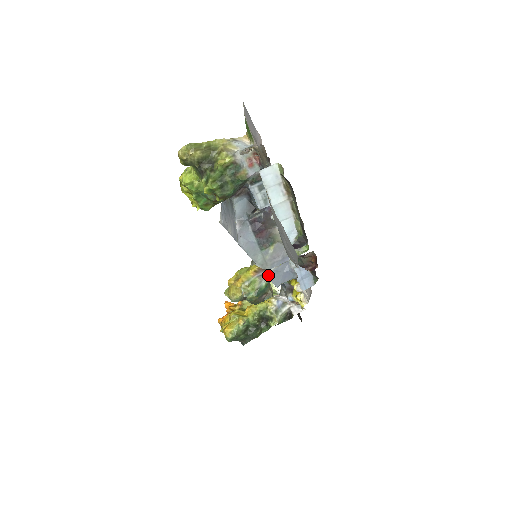
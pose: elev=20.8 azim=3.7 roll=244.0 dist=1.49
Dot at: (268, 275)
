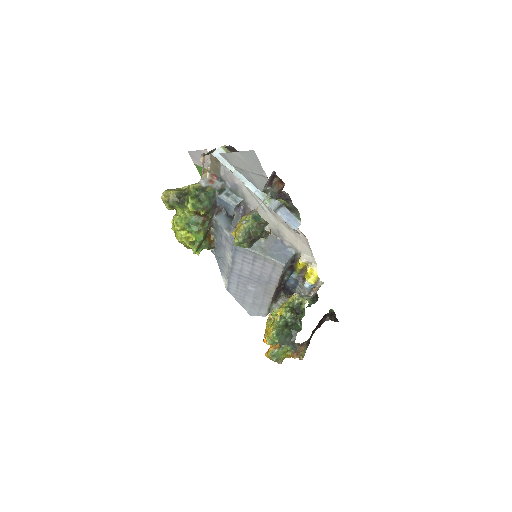
Dot at: (256, 211)
